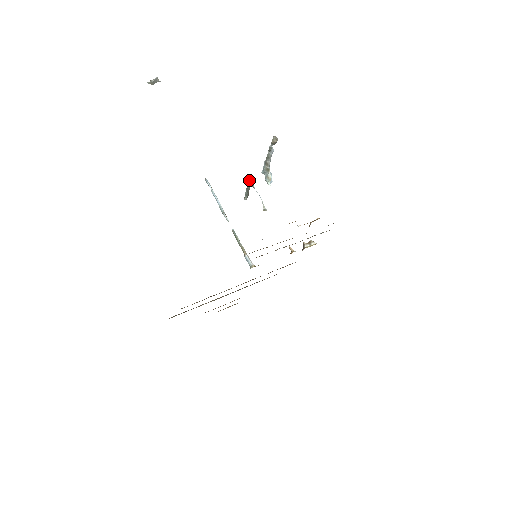
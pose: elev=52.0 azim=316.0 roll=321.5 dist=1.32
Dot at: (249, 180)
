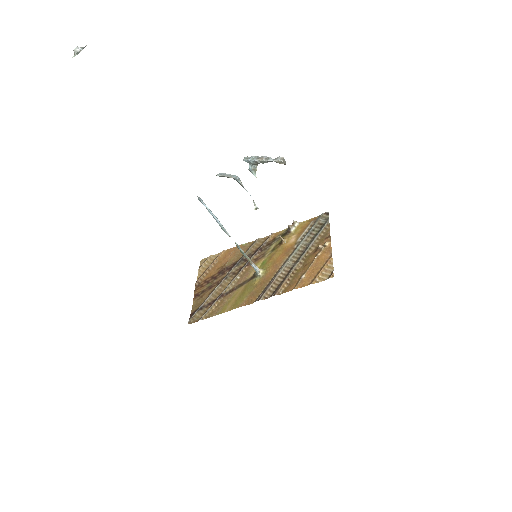
Dot at: (237, 178)
